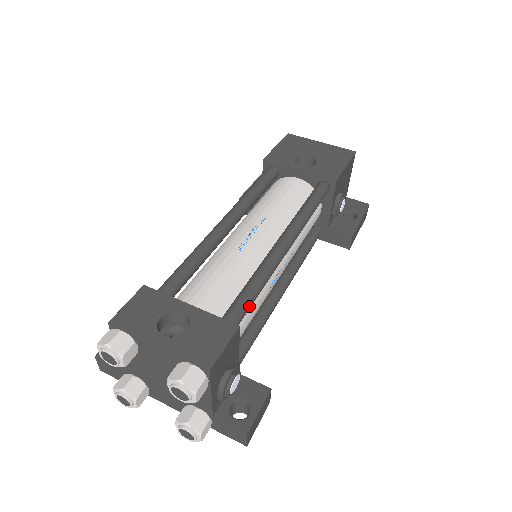
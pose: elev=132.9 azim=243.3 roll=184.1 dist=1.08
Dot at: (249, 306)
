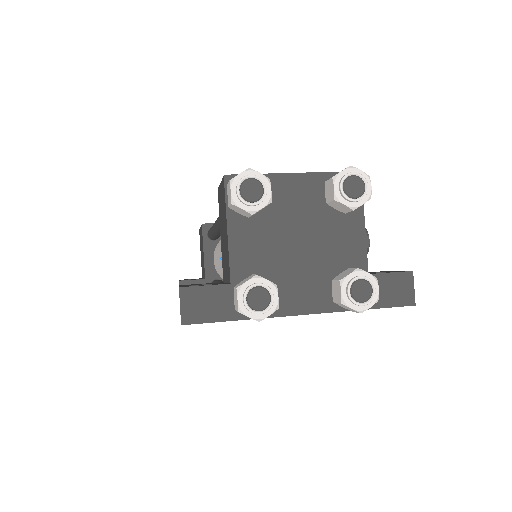
Dot at: occluded
